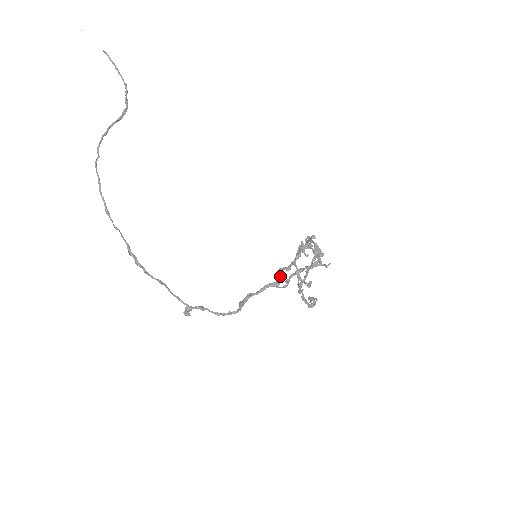
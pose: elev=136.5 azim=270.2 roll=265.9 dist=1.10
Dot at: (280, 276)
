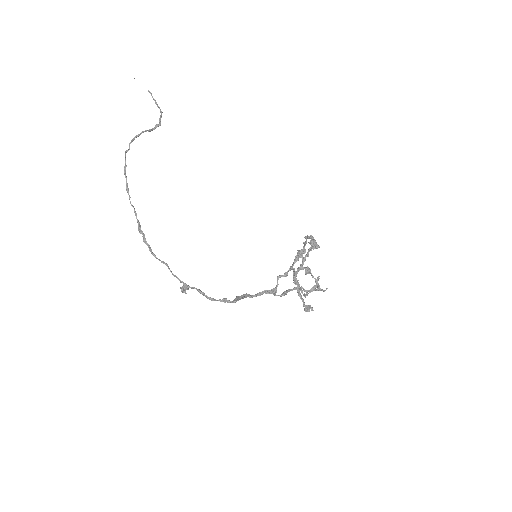
Dot at: occluded
